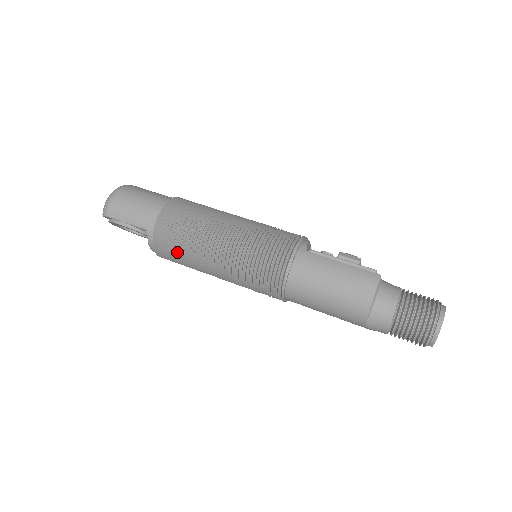
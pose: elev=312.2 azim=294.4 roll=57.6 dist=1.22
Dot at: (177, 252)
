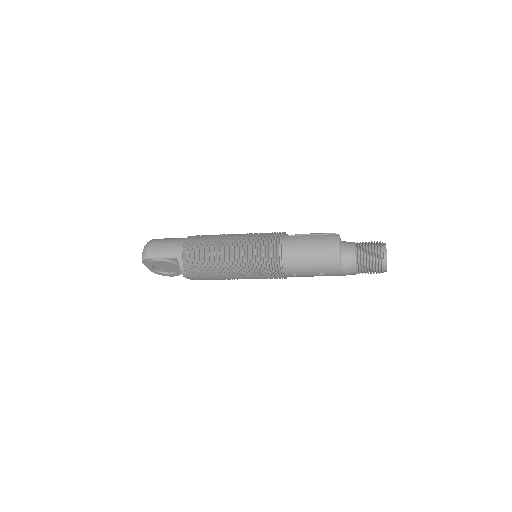
Dot at: (202, 266)
